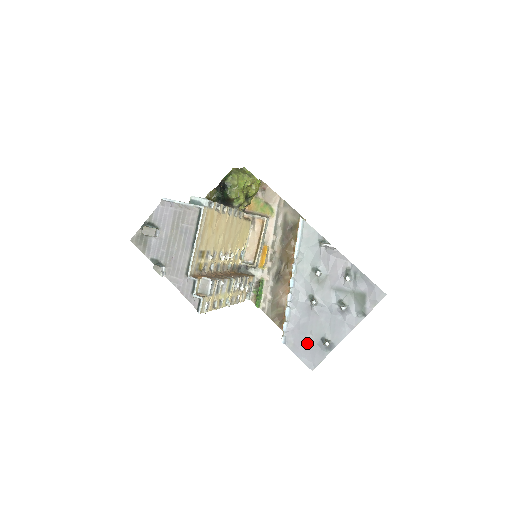
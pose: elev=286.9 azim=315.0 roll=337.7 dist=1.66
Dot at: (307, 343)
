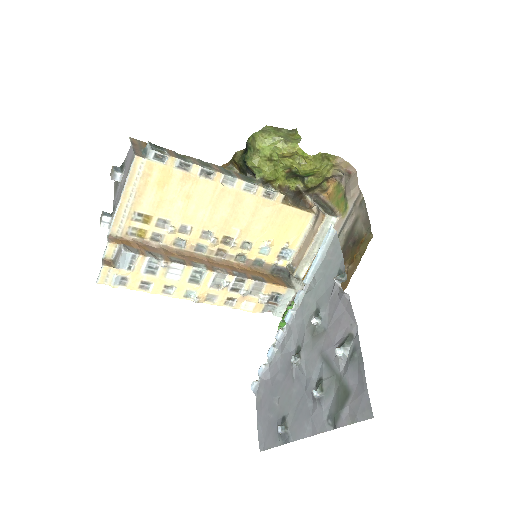
Dot at: (270, 410)
